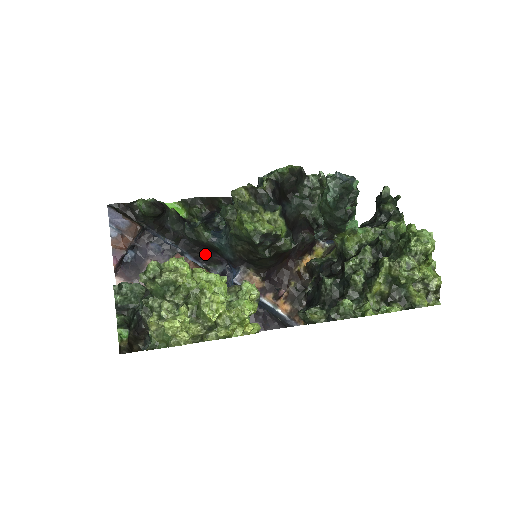
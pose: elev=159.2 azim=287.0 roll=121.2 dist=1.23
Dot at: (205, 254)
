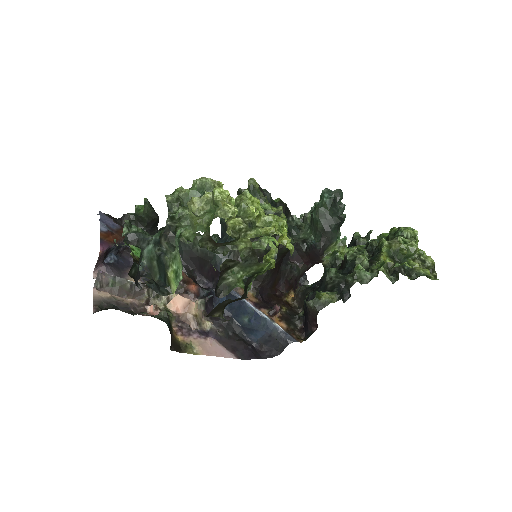
Dot at: (191, 276)
